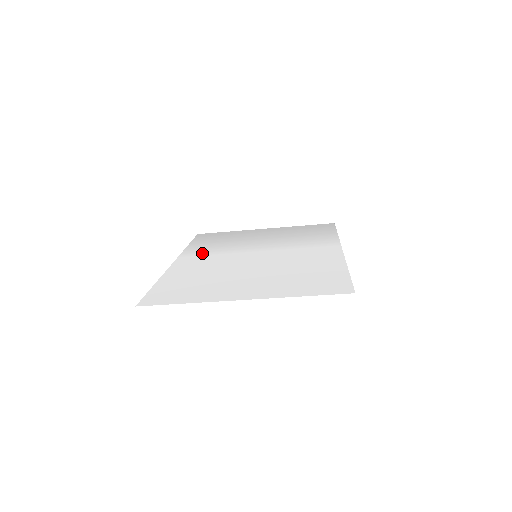
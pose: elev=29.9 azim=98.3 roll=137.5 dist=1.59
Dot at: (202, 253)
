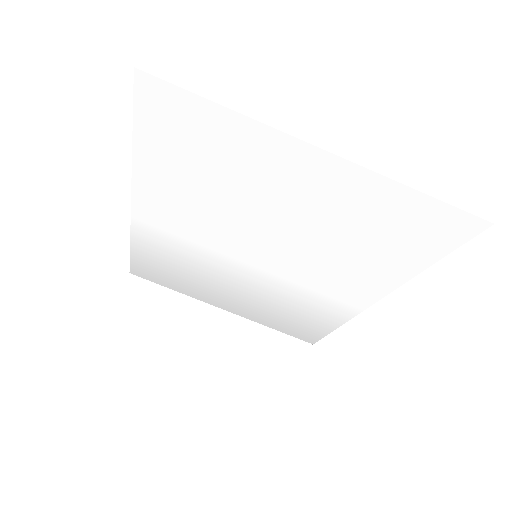
Dot at: (166, 236)
